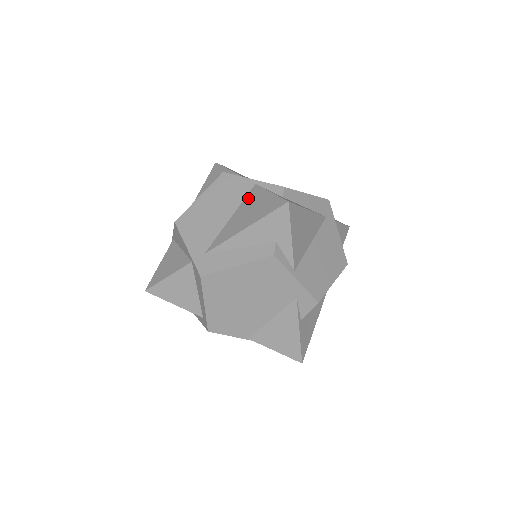
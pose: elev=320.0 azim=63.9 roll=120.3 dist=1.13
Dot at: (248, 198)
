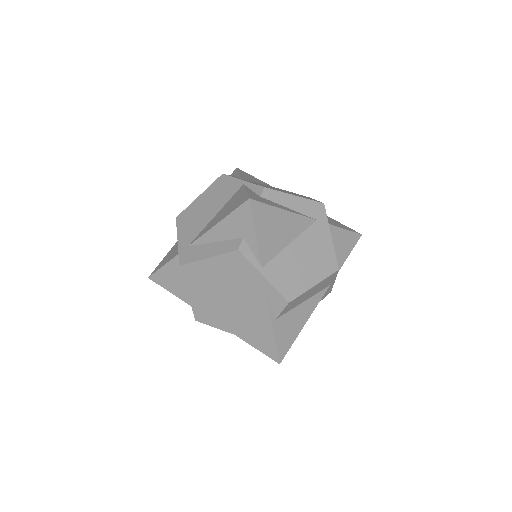
Dot at: (233, 197)
